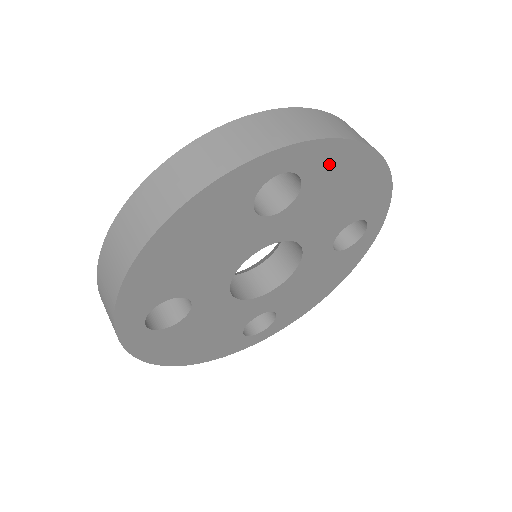
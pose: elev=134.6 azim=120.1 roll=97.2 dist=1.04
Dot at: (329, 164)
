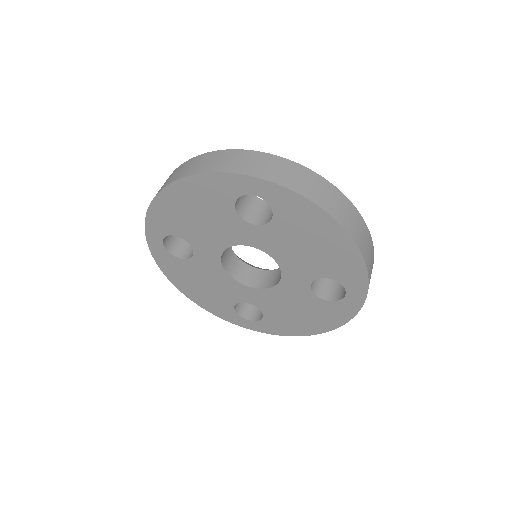
Dot at: (296, 211)
